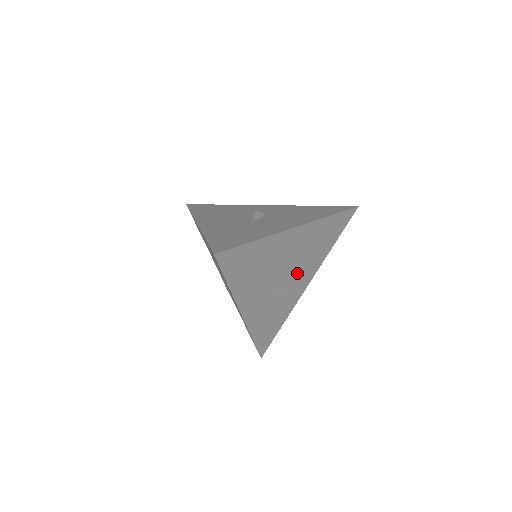
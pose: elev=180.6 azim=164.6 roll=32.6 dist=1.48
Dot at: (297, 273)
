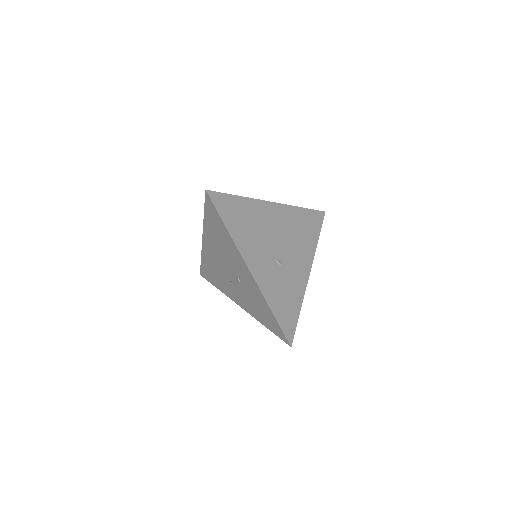
Dot at: (292, 252)
